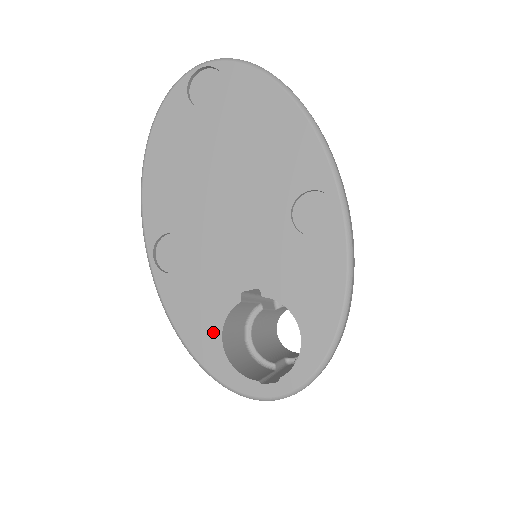
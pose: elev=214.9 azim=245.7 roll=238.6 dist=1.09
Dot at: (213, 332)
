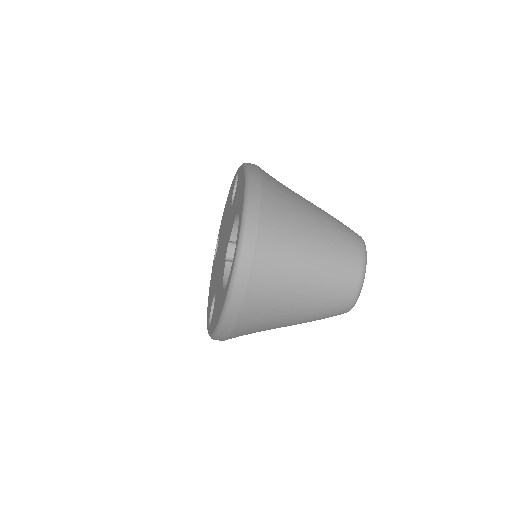
Dot at: occluded
